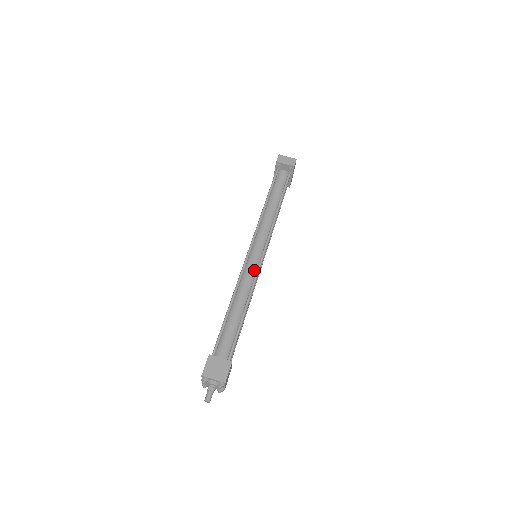
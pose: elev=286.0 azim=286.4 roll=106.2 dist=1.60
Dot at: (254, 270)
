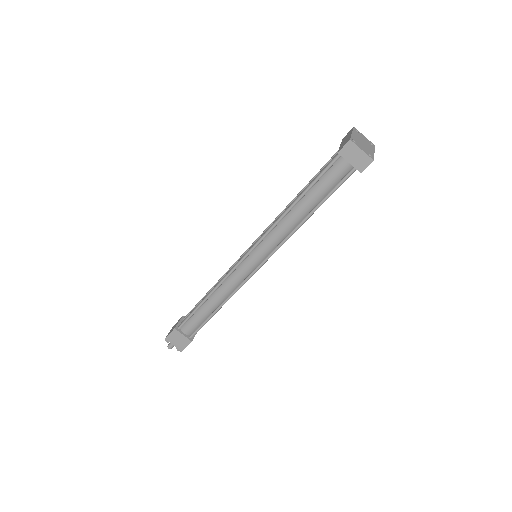
Dot at: (242, 277)
